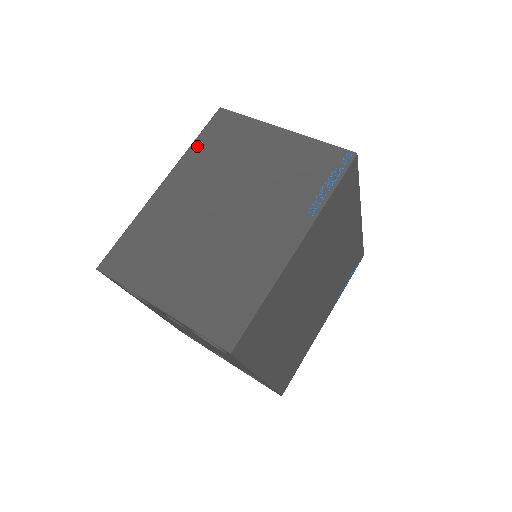
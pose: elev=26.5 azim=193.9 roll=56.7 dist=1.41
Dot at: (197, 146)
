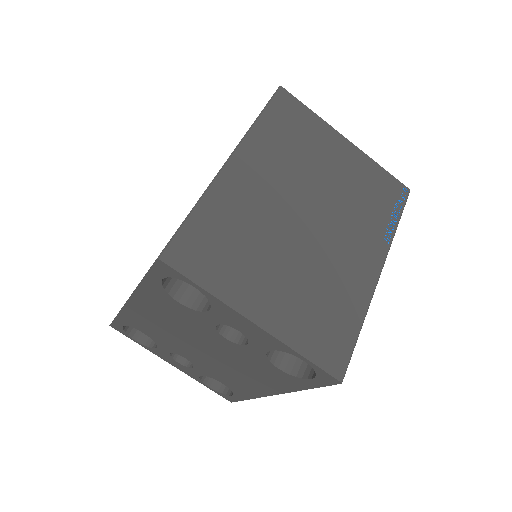
Dot at: (264, 125)
